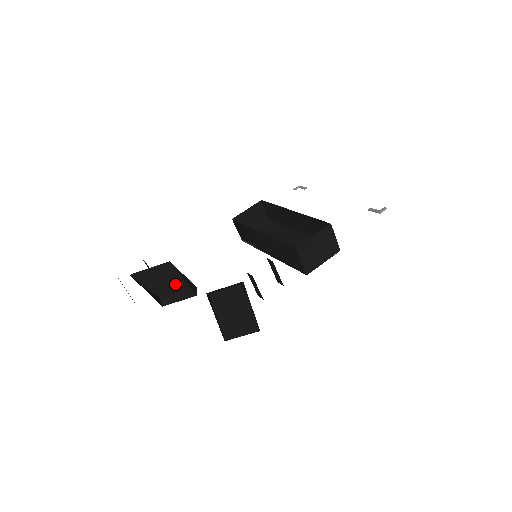
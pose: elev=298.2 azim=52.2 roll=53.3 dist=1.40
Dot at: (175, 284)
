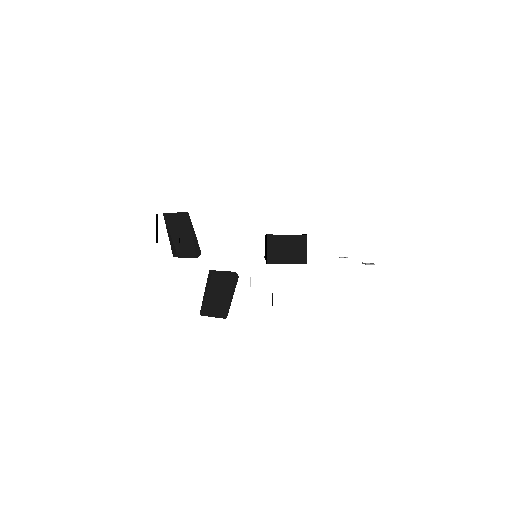
Dot at: (189, 241)
